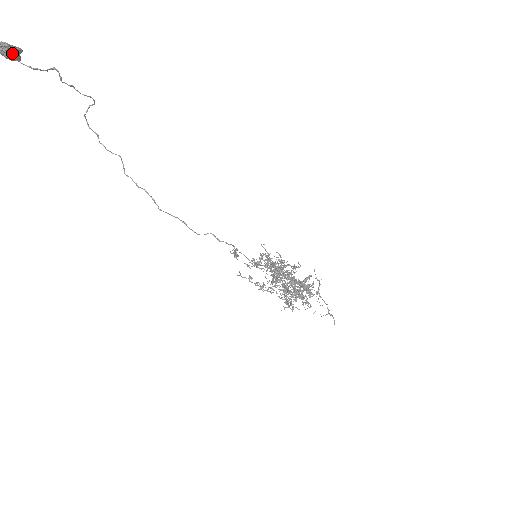
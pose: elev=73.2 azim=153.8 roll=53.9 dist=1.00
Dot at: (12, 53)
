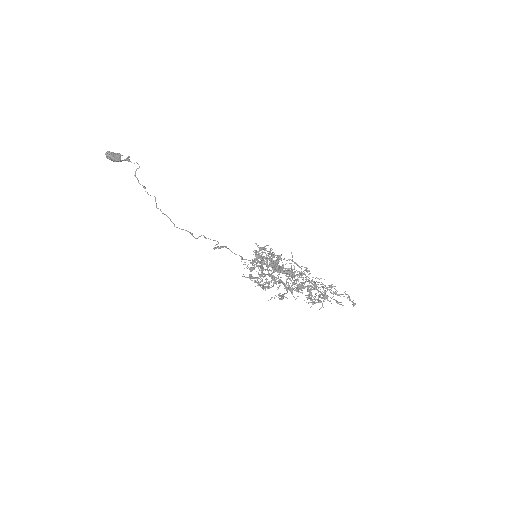
Dot at: (112, 156)
